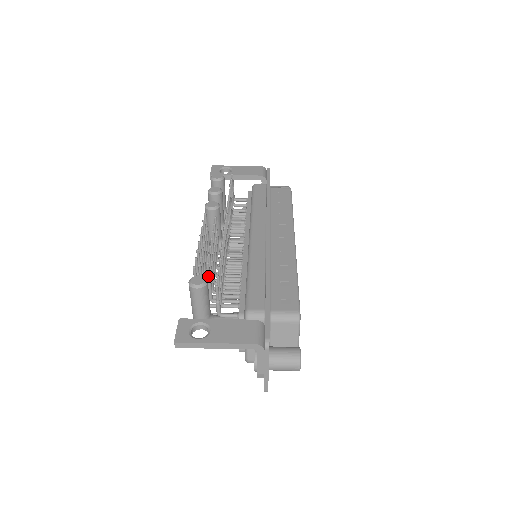
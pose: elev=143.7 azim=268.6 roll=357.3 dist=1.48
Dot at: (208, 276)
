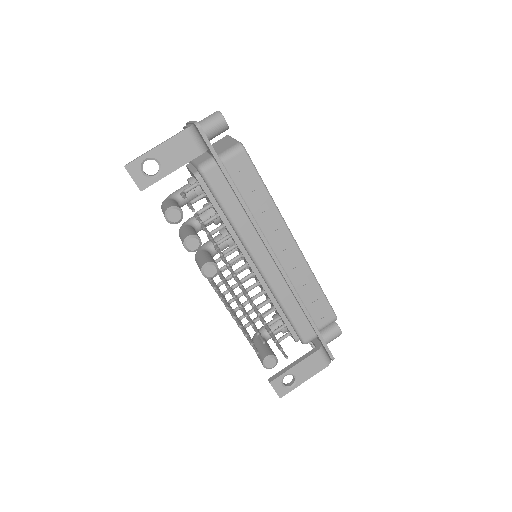
Dot at: (260, 337)
